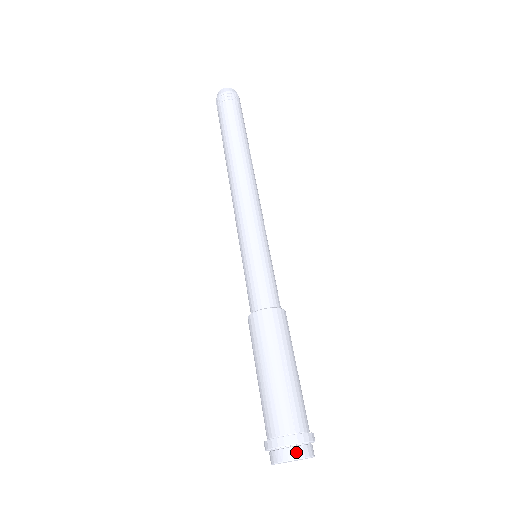
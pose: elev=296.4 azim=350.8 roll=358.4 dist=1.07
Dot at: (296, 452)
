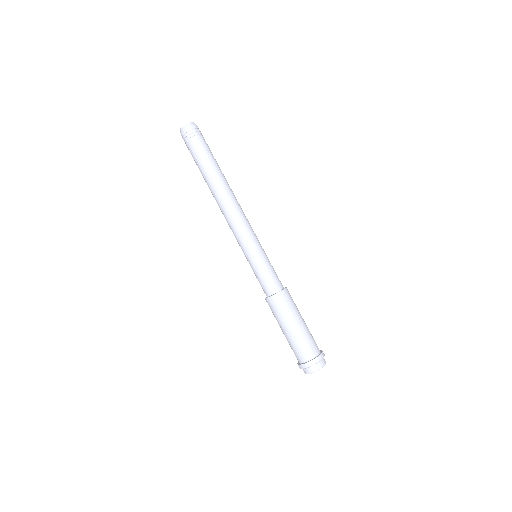
Dot at: (319, 365)
